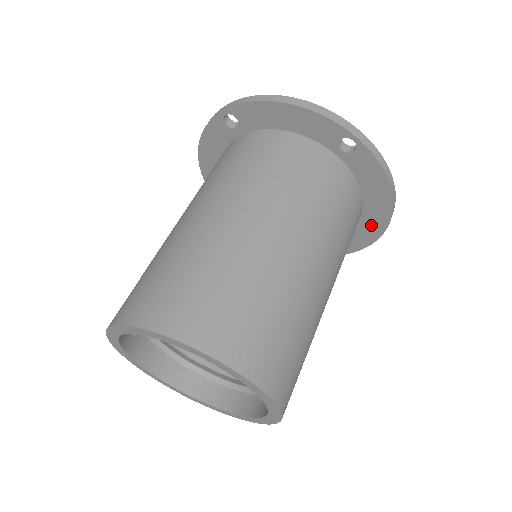
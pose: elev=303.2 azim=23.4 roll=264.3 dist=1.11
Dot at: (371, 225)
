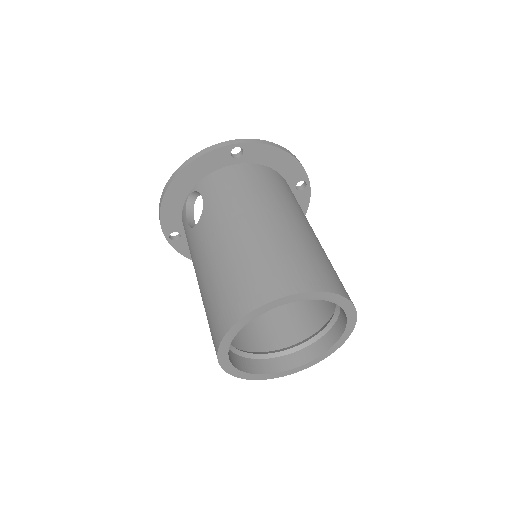
Dot at: occluded
